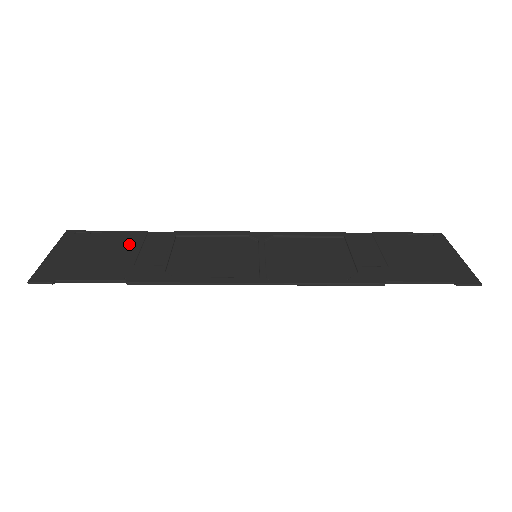
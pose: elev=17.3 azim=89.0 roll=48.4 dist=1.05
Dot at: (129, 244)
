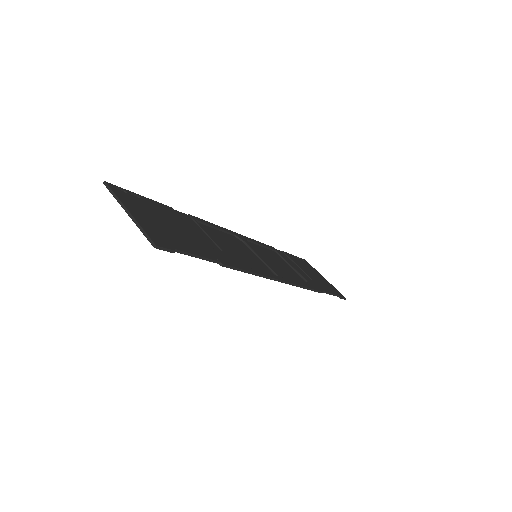
Dot at: (177, 220)
